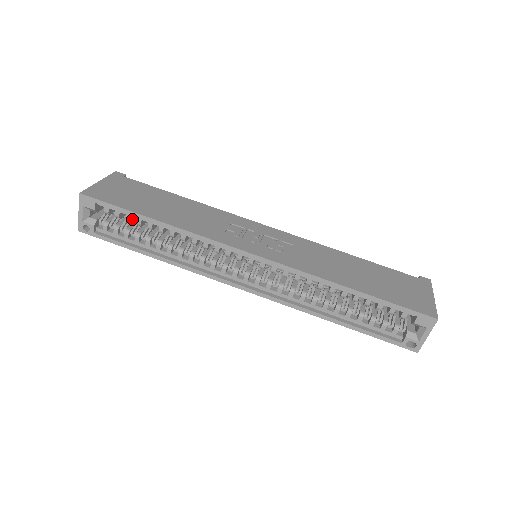
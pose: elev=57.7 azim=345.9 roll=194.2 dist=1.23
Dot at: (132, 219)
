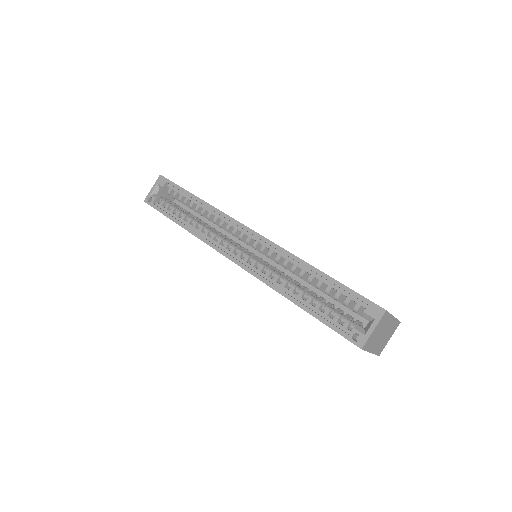
Dot at: (183, 201)
